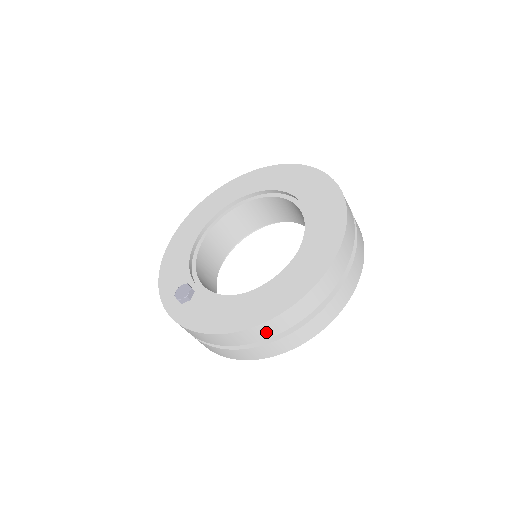
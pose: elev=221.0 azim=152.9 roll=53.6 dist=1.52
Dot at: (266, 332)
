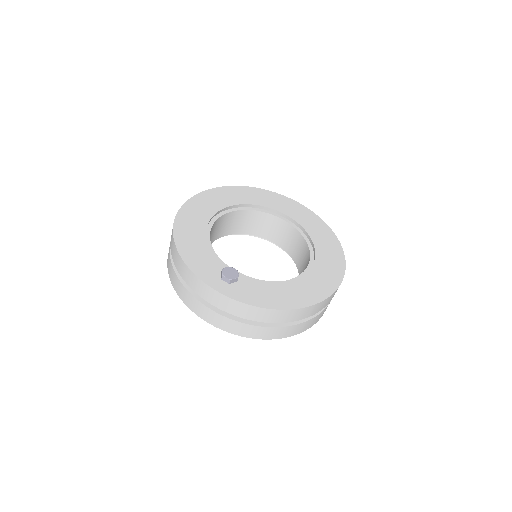
Dot at: (312, 311)
